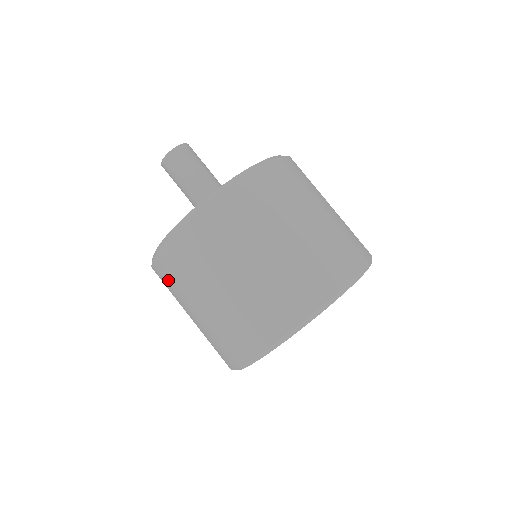
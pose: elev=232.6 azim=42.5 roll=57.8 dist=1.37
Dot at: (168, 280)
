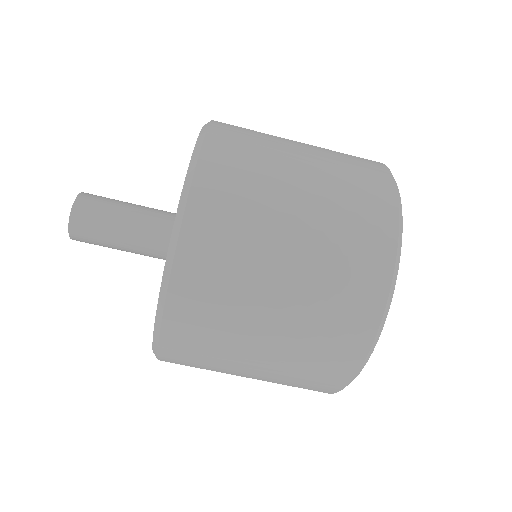
Dot at: occluded
